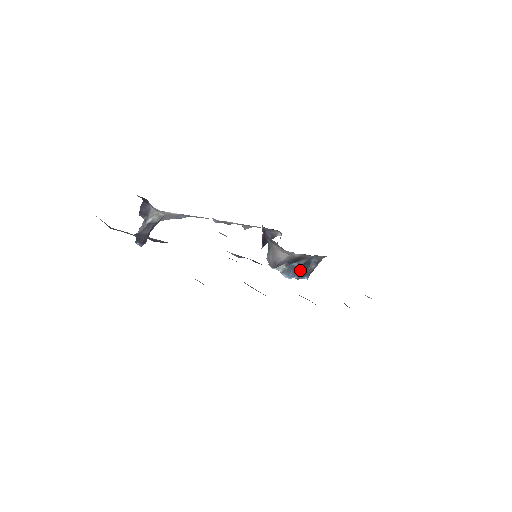
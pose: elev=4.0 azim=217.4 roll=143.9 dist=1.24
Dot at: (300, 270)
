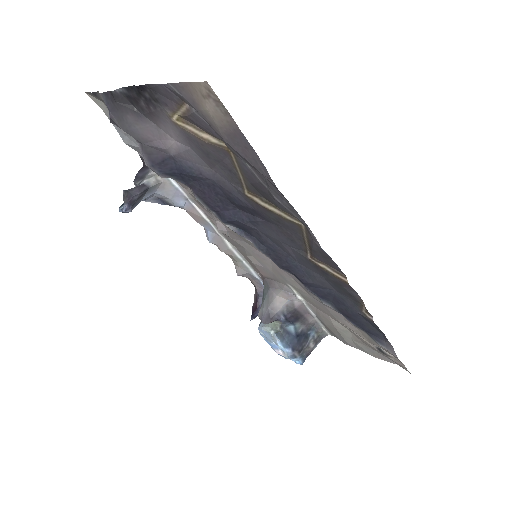
Dot at: (296, 341)
